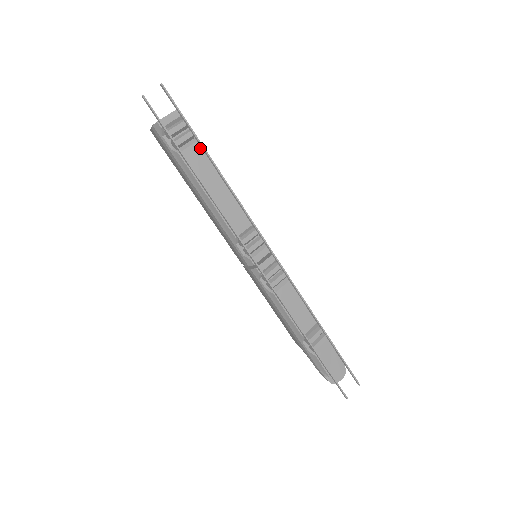
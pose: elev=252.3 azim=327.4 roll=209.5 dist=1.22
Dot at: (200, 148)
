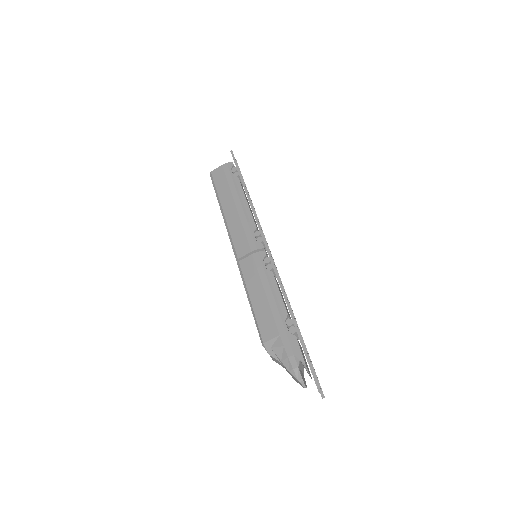
Dot at: (244, 191)
